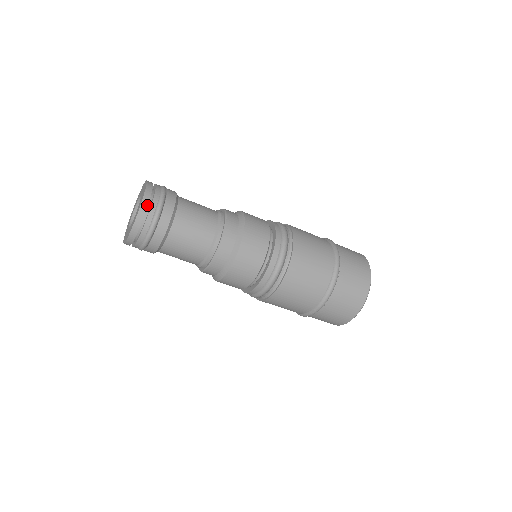
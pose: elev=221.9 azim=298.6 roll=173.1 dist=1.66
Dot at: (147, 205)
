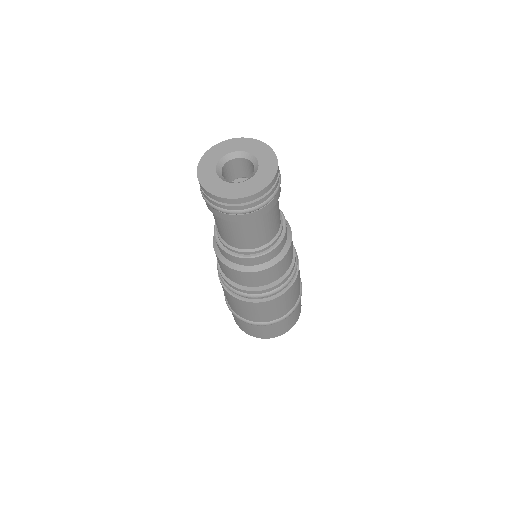
Dot at: occluded
